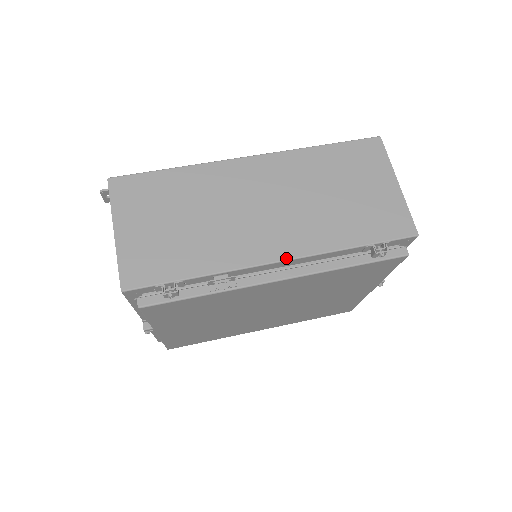
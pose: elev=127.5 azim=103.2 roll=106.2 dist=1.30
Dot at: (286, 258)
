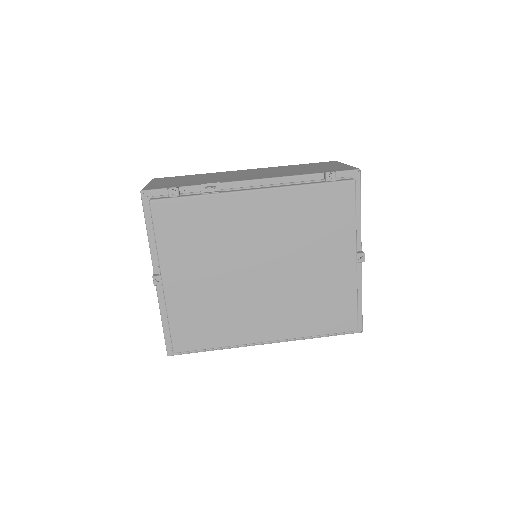
Dot at: (259, 179)
